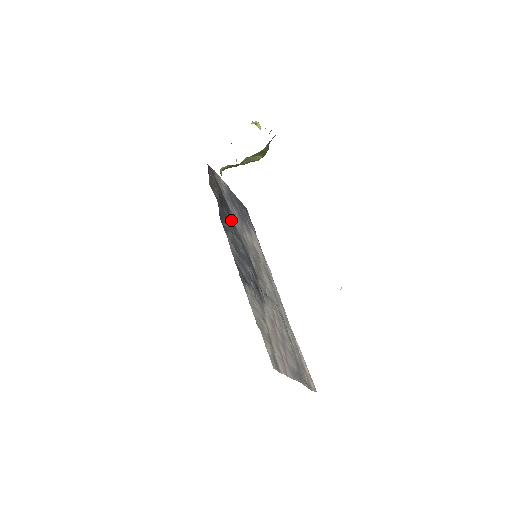
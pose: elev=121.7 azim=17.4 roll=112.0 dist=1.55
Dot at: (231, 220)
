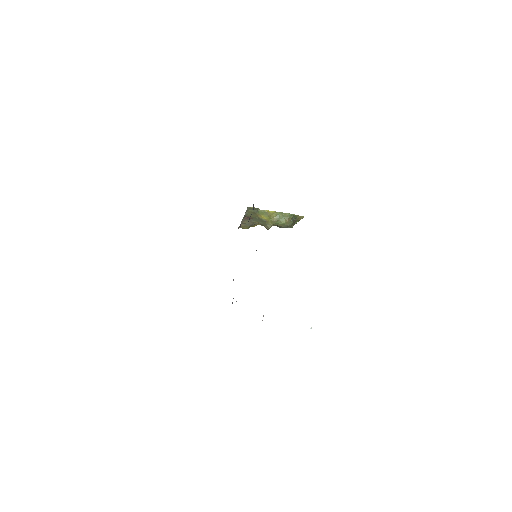
Dot at: occluded
